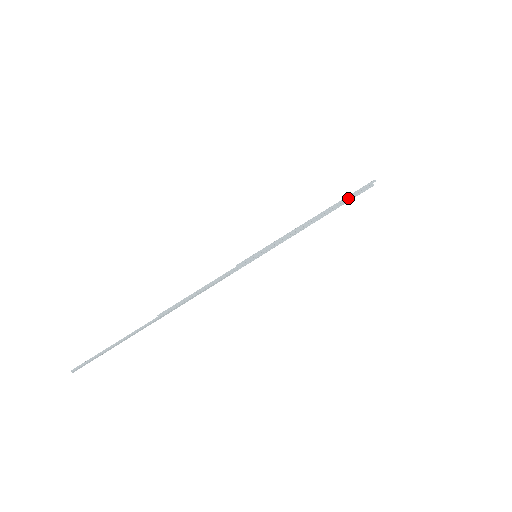
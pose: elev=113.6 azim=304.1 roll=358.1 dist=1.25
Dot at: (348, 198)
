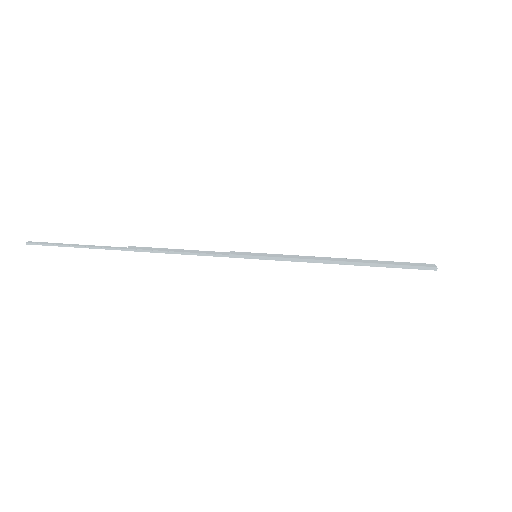
Dot at: (392, 267)
